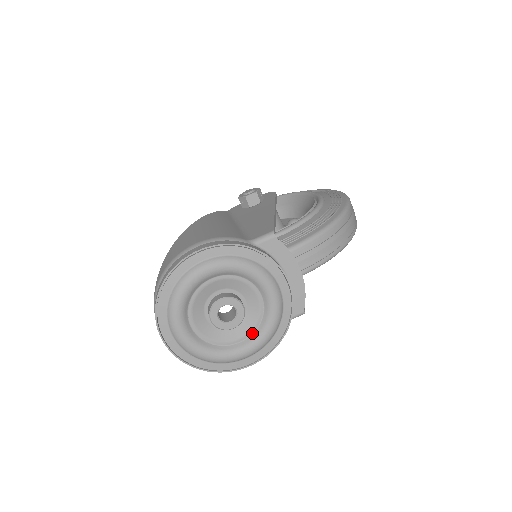
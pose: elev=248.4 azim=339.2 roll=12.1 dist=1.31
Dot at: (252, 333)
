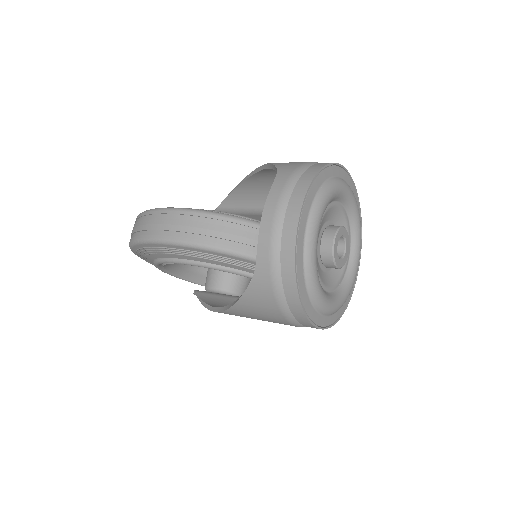
Dot at: (332, 291)
